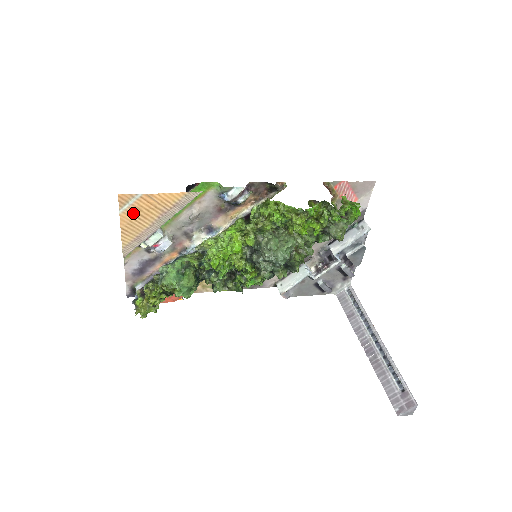
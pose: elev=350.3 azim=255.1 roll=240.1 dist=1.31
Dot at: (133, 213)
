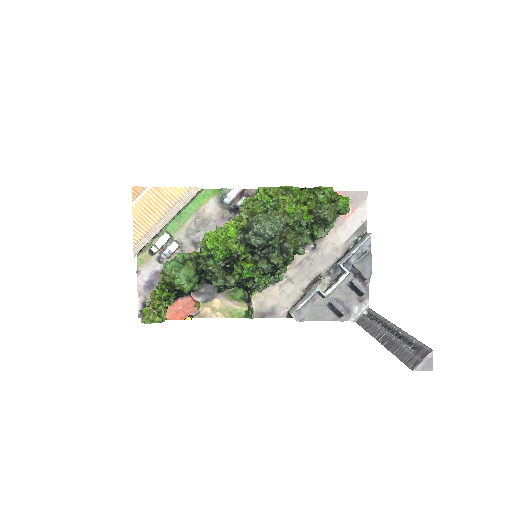
Dot at: (144, 206)
